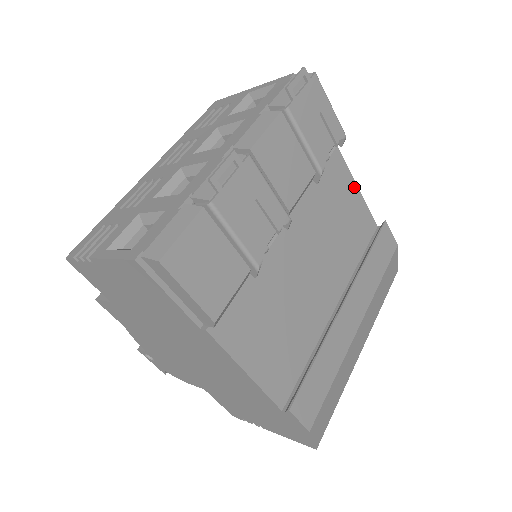
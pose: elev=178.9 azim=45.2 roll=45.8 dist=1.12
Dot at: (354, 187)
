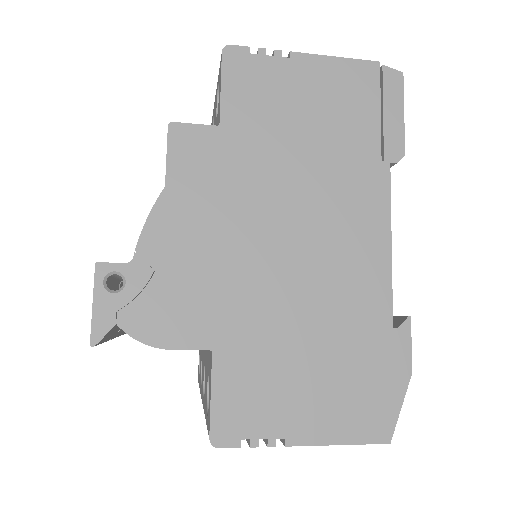
Dot at: occluded
